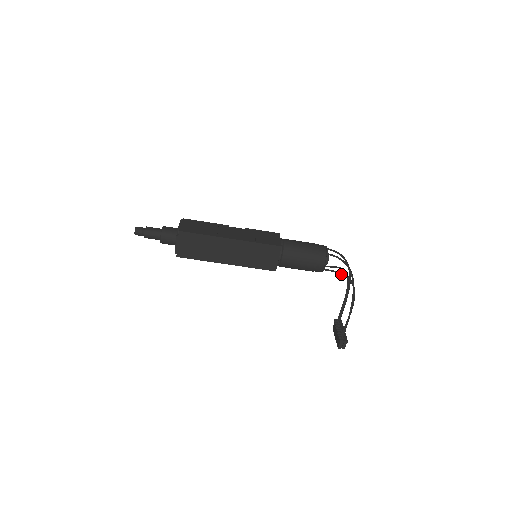
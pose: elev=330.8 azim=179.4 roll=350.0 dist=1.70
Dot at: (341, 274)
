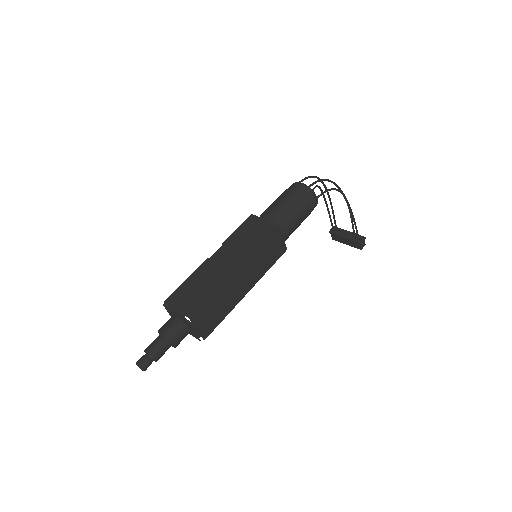
Dot at: (325, 192)
